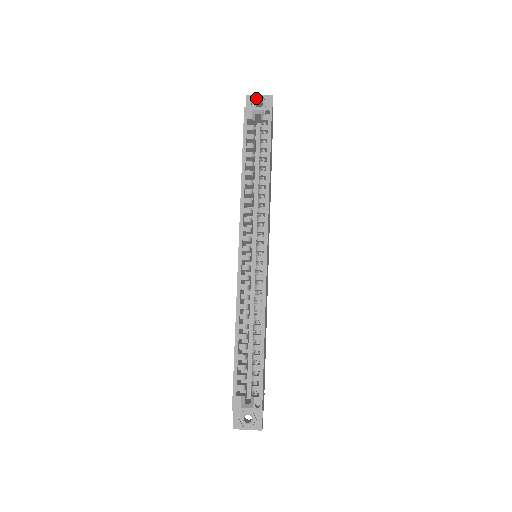
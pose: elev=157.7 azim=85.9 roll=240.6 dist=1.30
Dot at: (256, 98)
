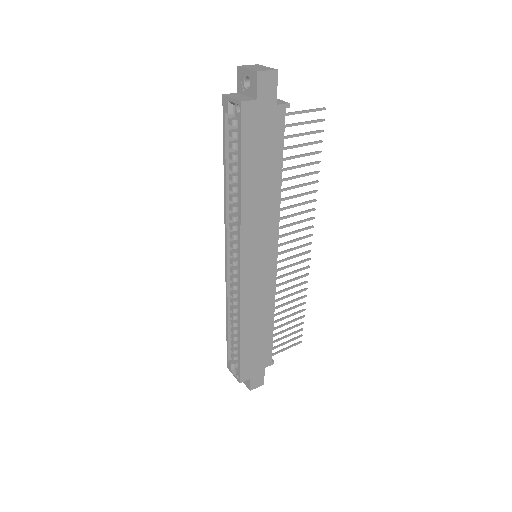
Dot at: (244, 73)
